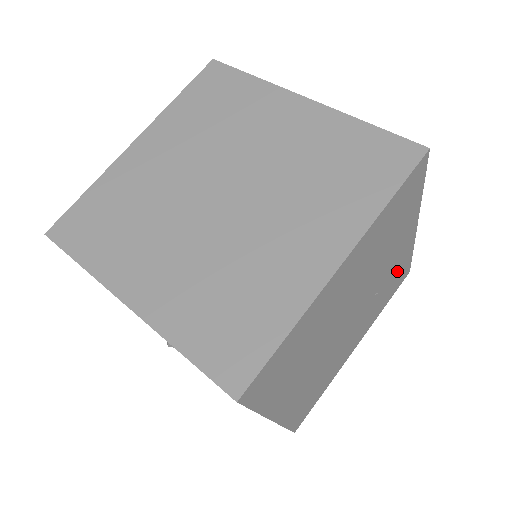
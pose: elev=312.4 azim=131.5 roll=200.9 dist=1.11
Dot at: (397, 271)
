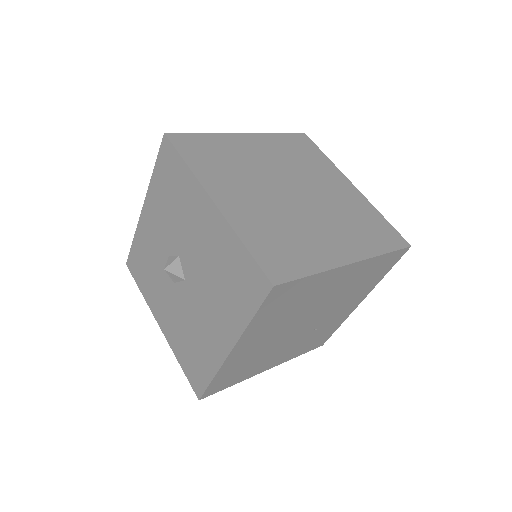
Dot at: (328, 329)
